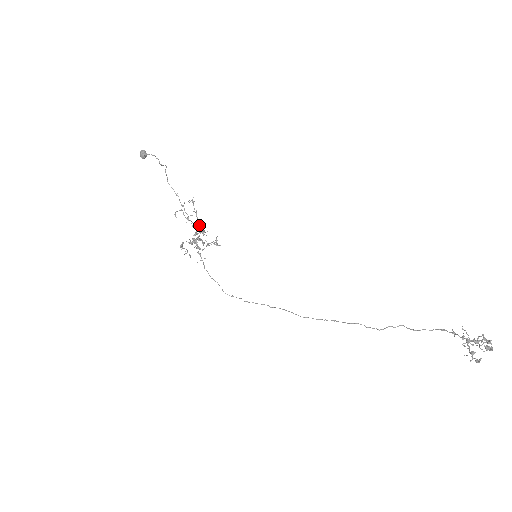
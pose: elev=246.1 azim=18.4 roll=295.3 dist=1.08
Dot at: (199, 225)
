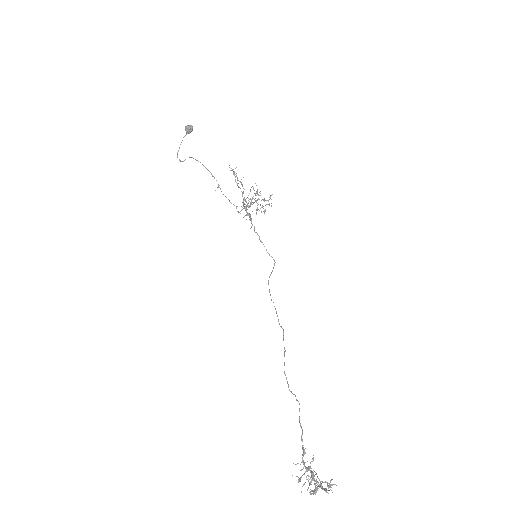
Dot at: occluded
